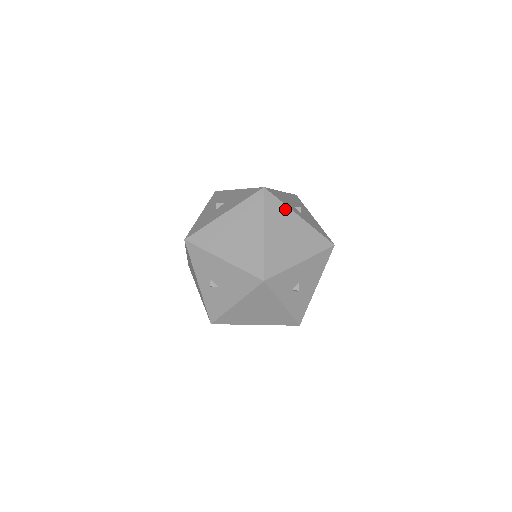
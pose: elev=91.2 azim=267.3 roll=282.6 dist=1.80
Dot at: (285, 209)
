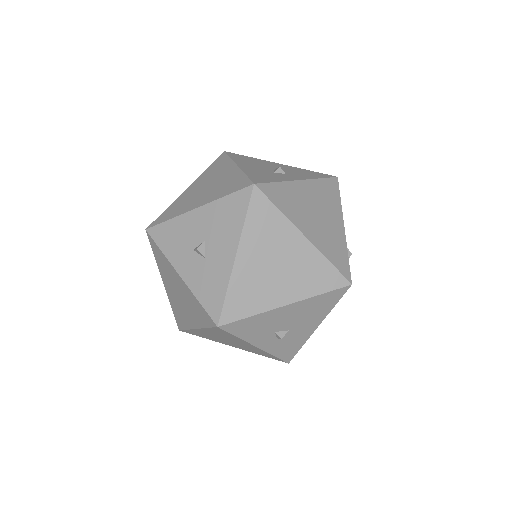
Dot at: (287, 187)
